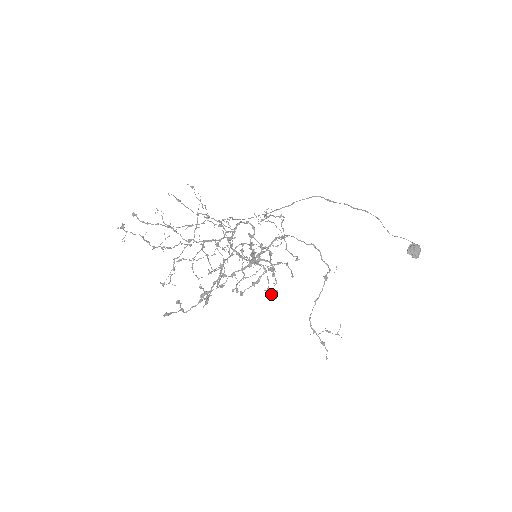
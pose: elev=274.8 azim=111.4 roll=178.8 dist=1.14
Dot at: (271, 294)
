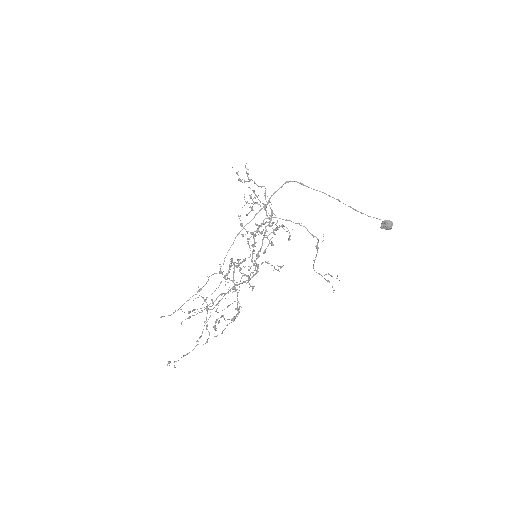
Dot at: (278, 270)
